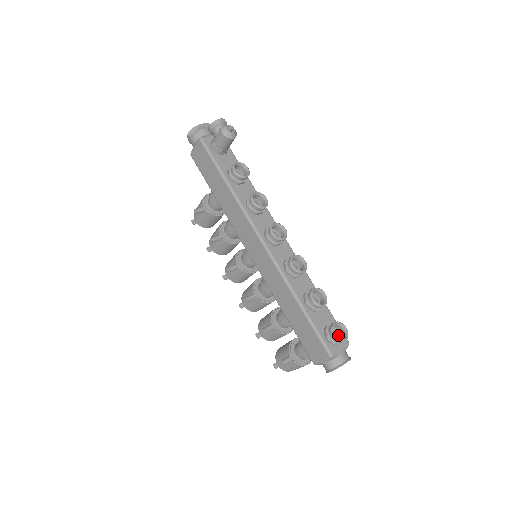
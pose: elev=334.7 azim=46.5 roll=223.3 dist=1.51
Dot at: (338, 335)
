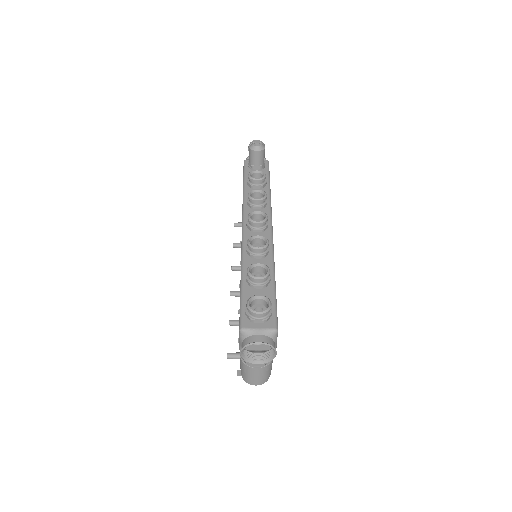
Dot at: occluded
